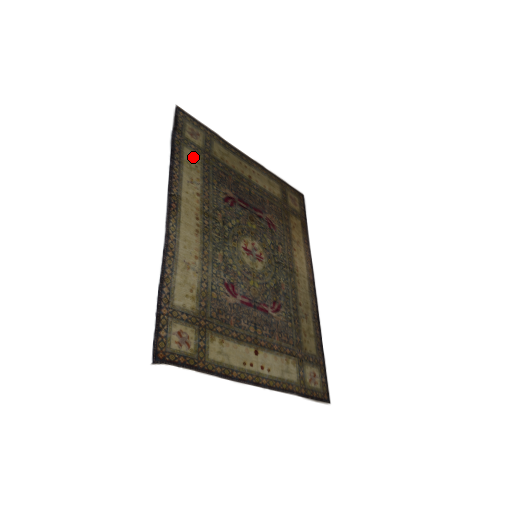
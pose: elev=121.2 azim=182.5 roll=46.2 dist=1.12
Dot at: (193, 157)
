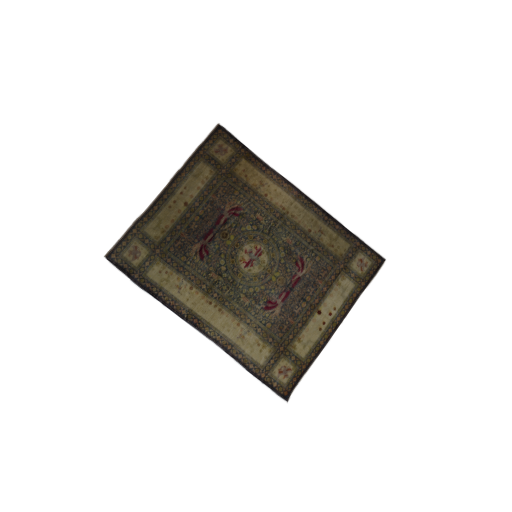
Dot at: (157, 270)
